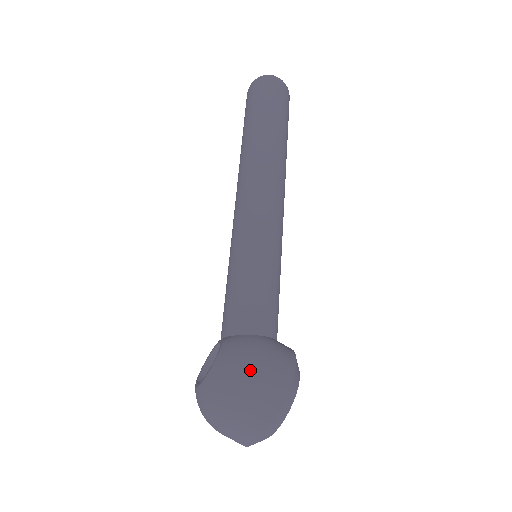
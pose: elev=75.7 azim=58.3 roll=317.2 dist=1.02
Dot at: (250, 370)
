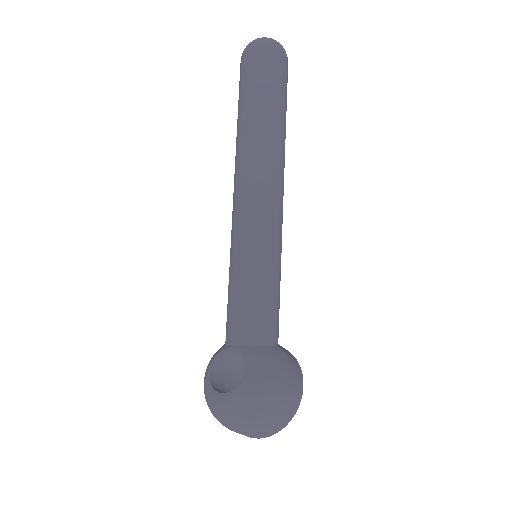
Dot at: (280, 386)
